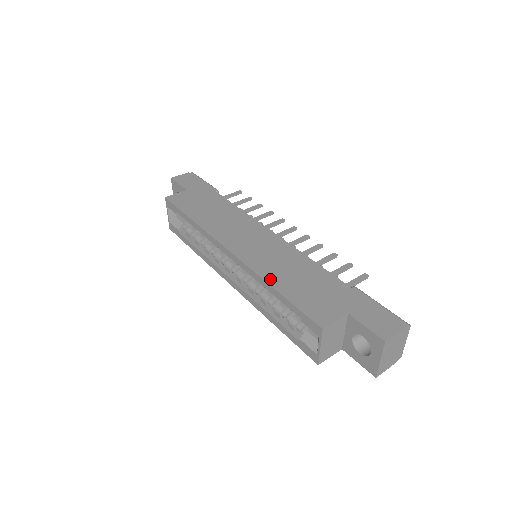
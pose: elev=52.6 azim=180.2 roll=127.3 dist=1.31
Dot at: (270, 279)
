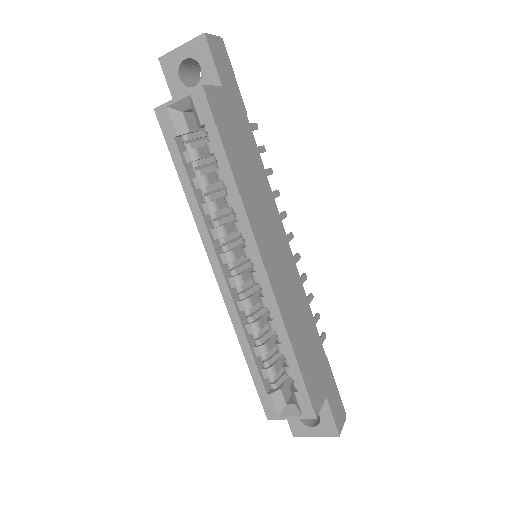
Dot at: (291, 332)
